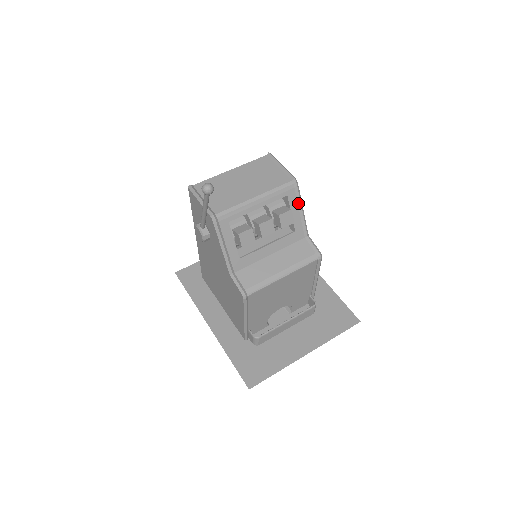
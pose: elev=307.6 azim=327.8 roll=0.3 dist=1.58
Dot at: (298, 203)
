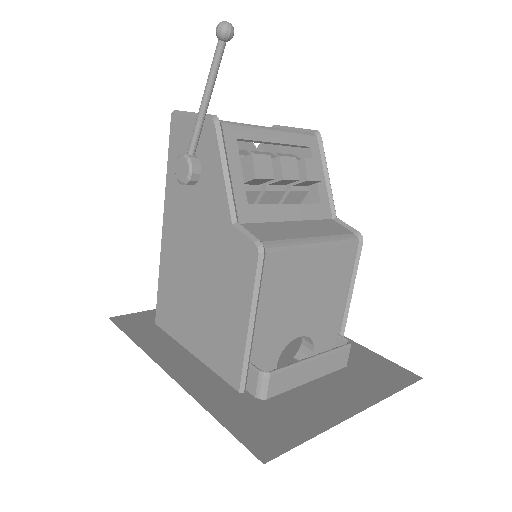
Dot at: (323, 165)
